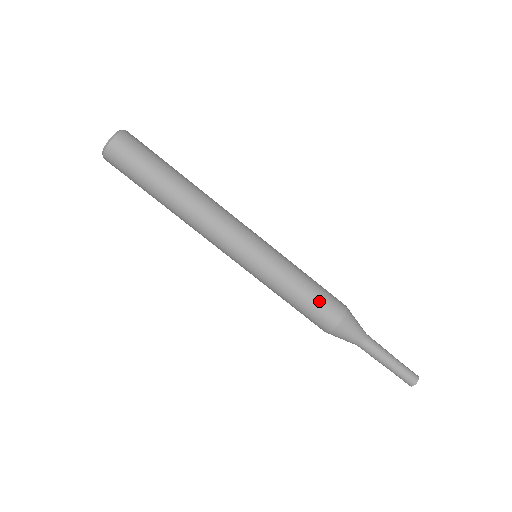
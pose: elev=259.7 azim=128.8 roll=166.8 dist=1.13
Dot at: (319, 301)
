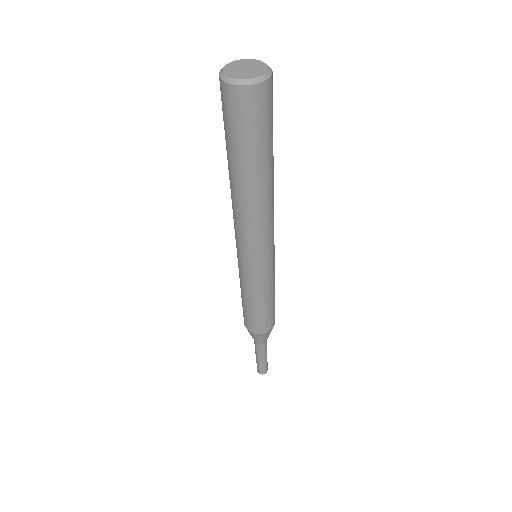
Dot at: (255, 318)
